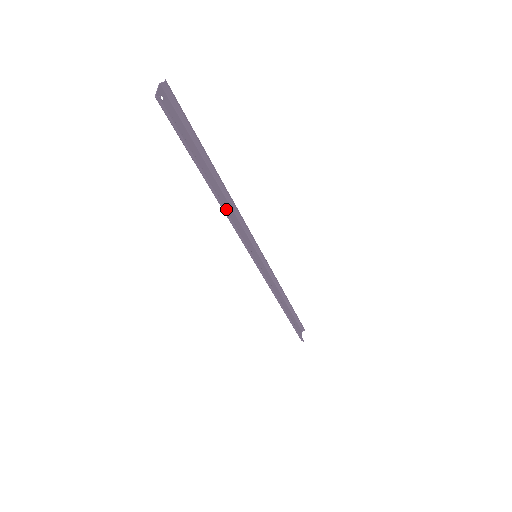
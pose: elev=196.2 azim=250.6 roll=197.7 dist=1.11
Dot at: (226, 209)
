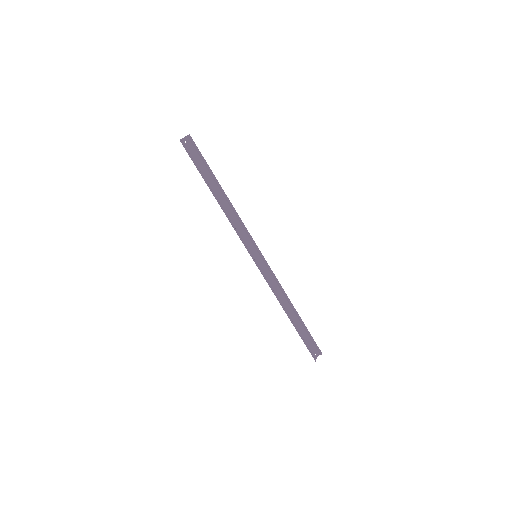
Dot at: (224, 211)
